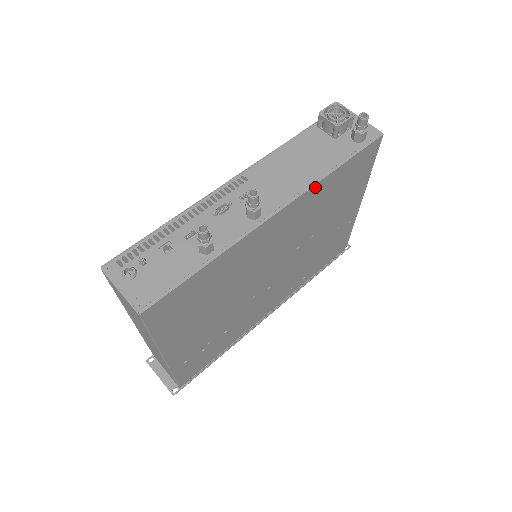
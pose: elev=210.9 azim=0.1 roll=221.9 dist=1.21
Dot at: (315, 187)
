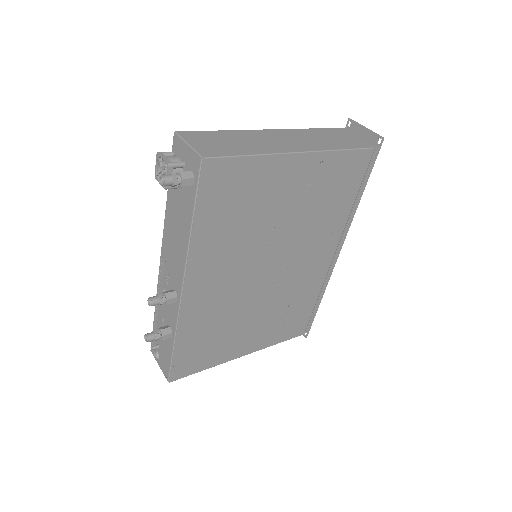
Dot at: (193, 251)
